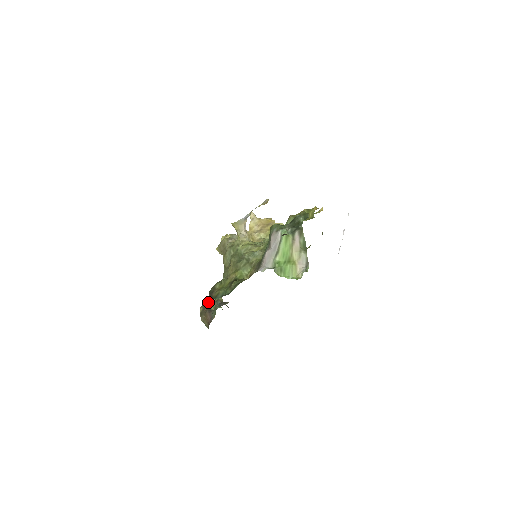
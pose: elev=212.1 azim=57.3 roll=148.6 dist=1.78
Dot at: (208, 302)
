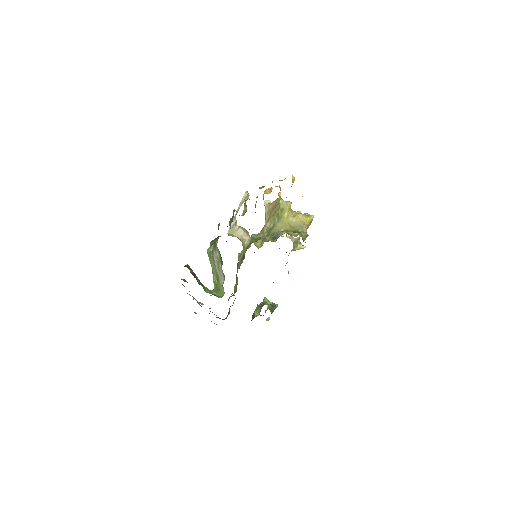
Dot at: (255, 309)
